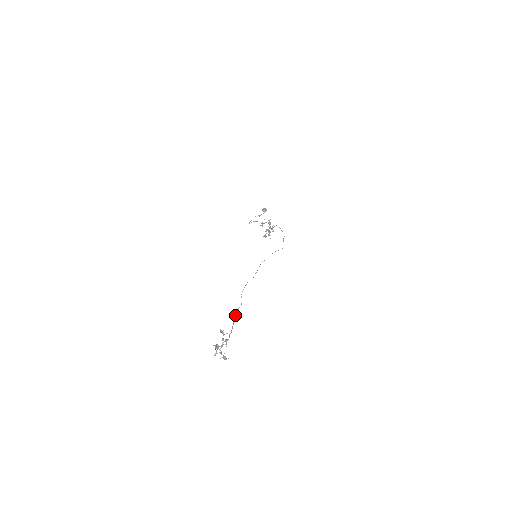
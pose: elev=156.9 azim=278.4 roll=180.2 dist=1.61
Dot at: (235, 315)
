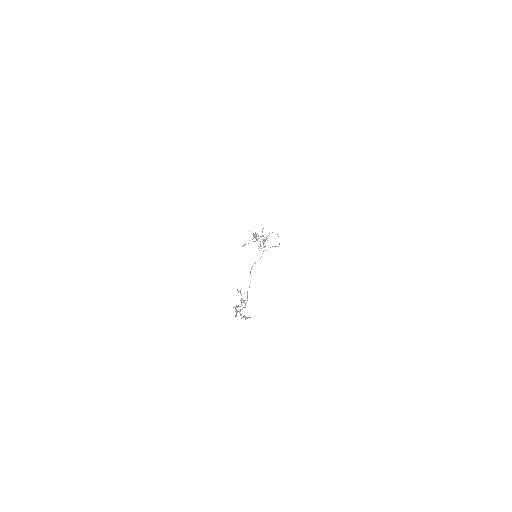
Dot at: occluded
